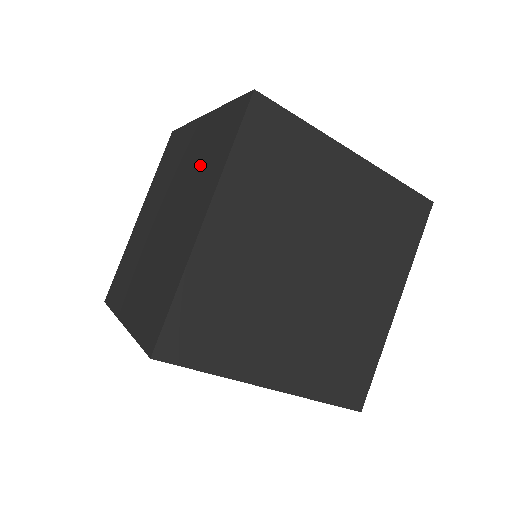
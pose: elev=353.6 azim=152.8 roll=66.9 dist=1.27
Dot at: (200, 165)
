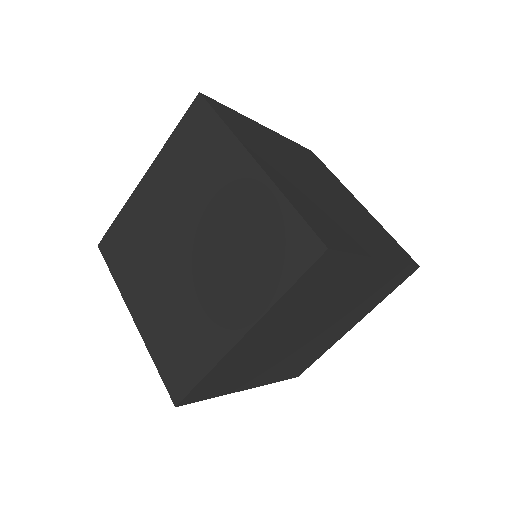
Dot at: (243, 247)
